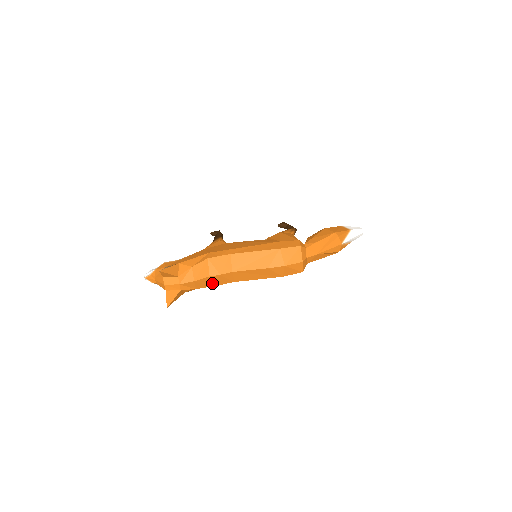
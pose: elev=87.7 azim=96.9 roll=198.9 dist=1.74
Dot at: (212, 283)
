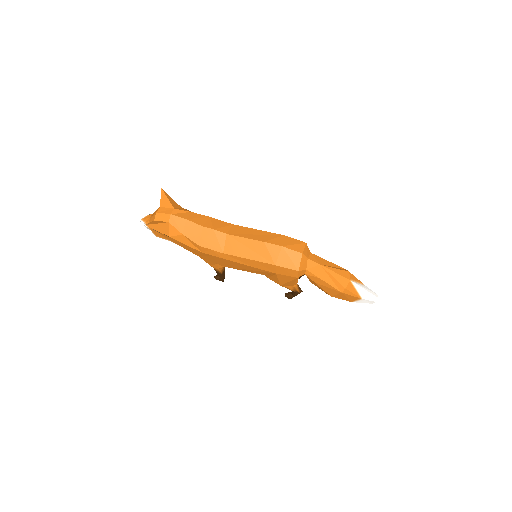
Dot at: (201, 240)
